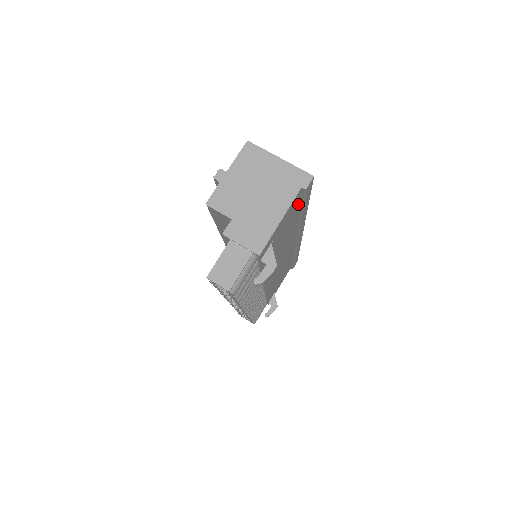
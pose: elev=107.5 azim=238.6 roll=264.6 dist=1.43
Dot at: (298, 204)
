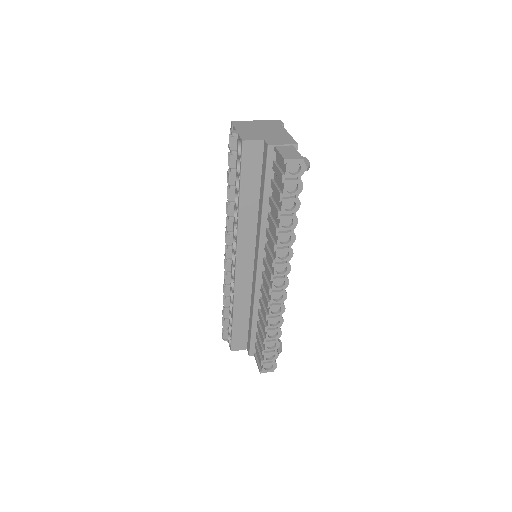
Dot at: occluded
